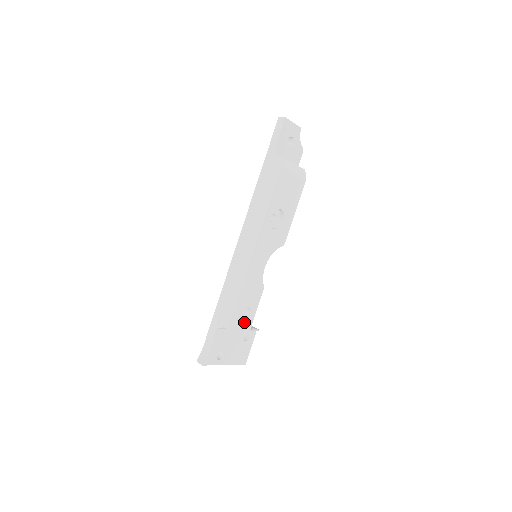
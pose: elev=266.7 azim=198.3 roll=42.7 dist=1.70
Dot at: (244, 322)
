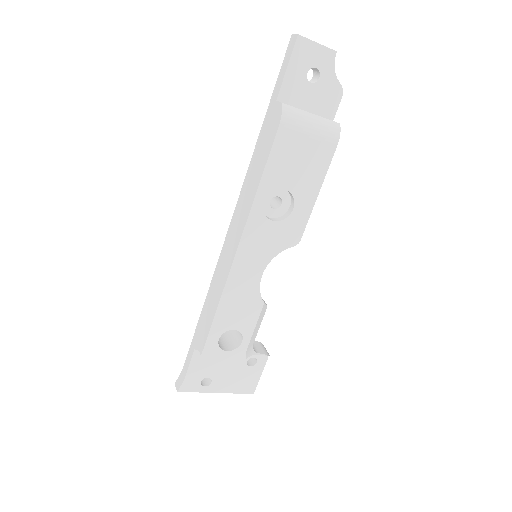
Dot at: (233, 346)
